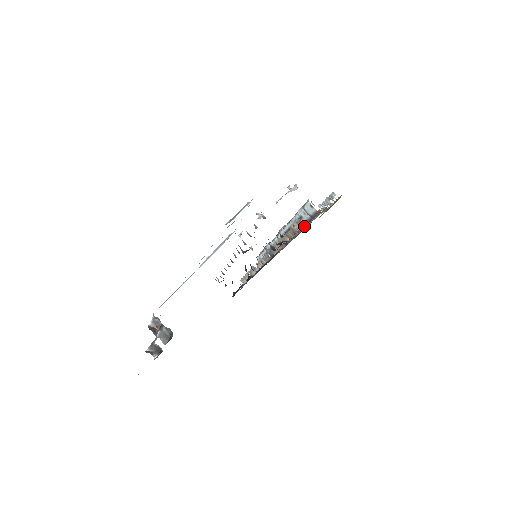
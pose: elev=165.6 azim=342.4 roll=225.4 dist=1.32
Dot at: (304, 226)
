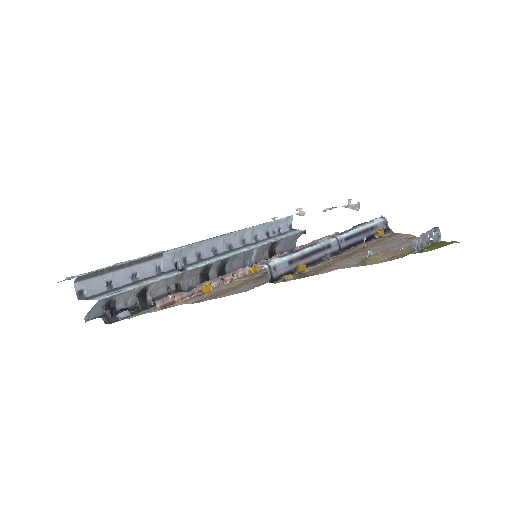
Dot at: occluded
